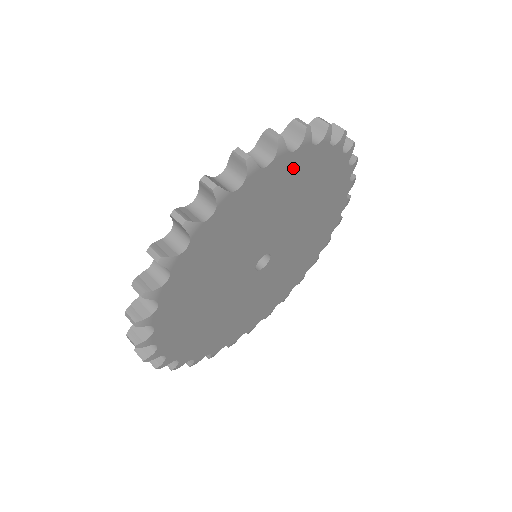
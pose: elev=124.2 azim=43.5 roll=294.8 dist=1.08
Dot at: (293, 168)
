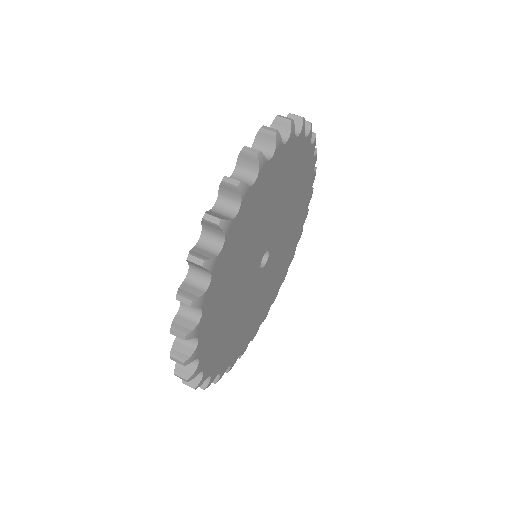
Dot at: (284, 160)
